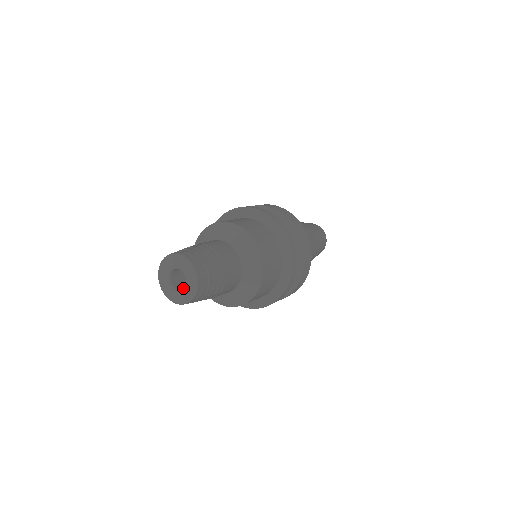
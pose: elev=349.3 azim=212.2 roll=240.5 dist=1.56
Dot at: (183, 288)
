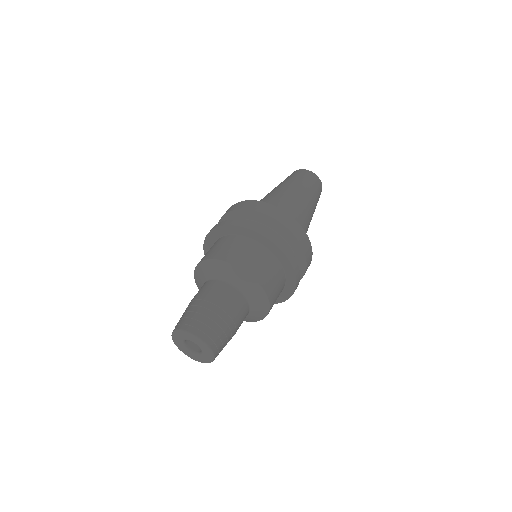
Dot at: (192, 353)
